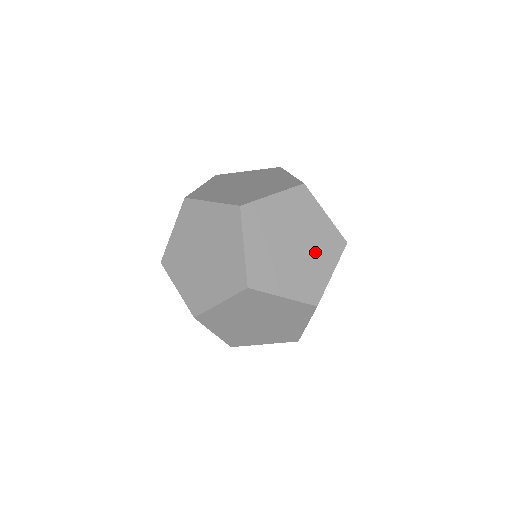
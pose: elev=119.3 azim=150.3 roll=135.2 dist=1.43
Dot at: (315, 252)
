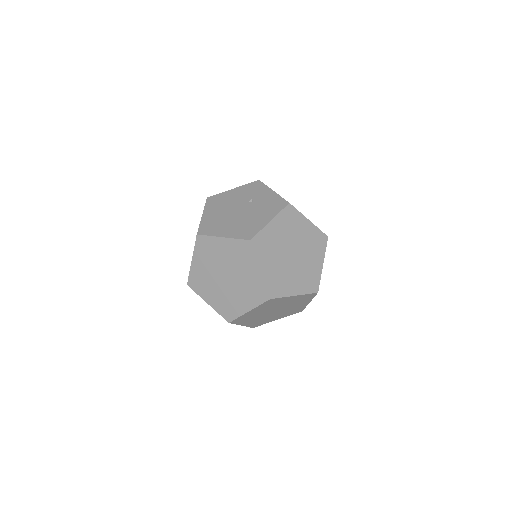
Dot at: (253, 199)
